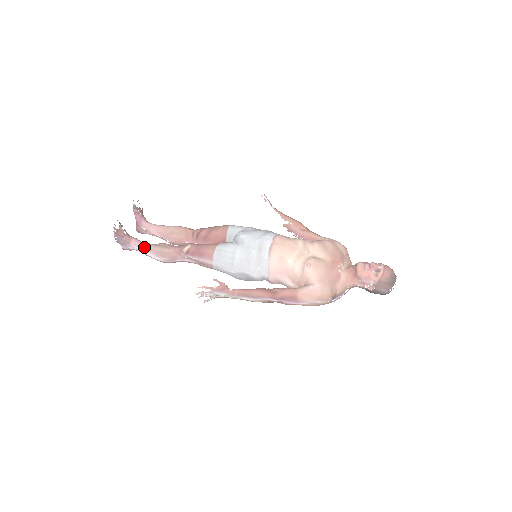
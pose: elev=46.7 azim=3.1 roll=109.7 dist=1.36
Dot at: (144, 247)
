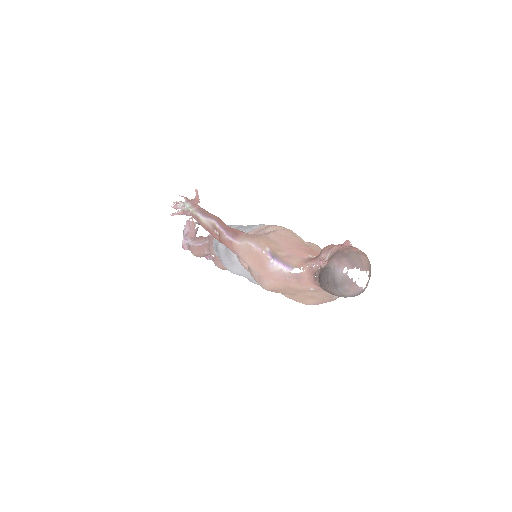
Dot at: occluded
